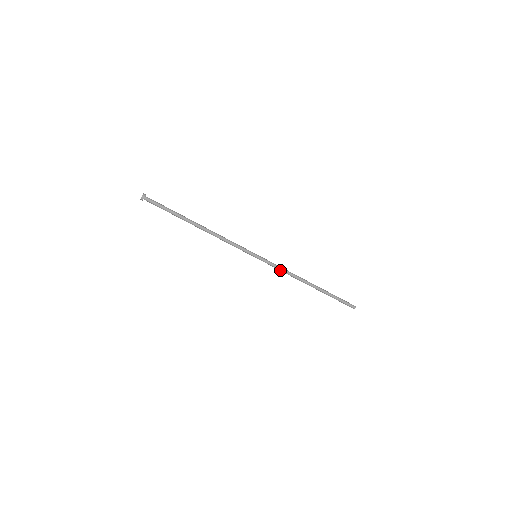
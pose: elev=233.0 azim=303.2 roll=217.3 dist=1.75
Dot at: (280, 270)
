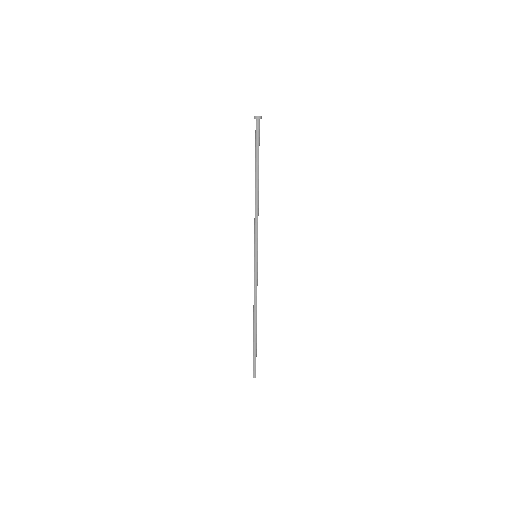
Dot at: (256, 287)
